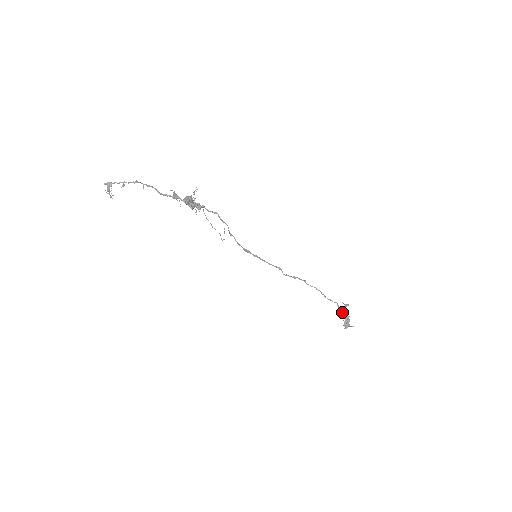
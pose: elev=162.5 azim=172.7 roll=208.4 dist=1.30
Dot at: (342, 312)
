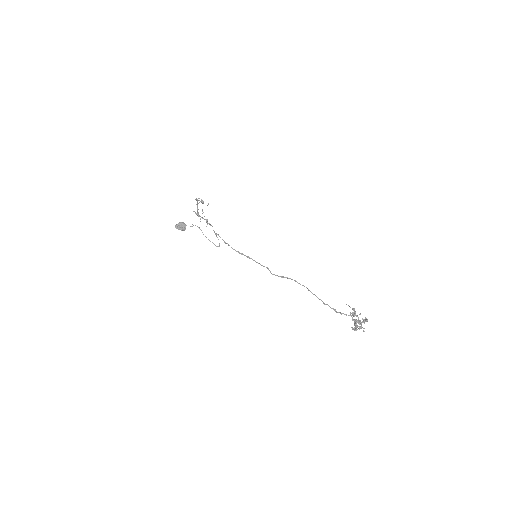
Dot at: (346, 314)
